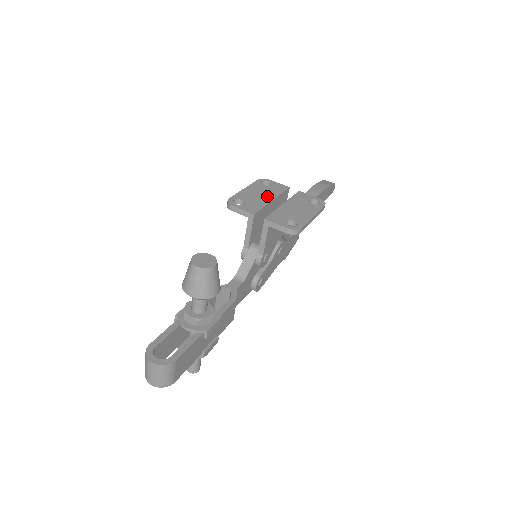
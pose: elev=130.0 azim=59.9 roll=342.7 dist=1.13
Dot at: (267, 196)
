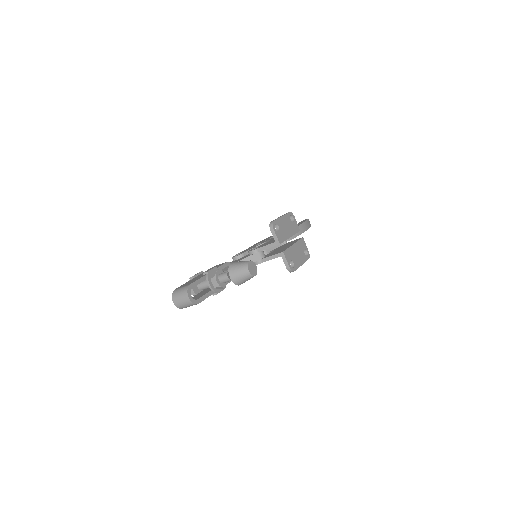
Dot at: (289, 232)
